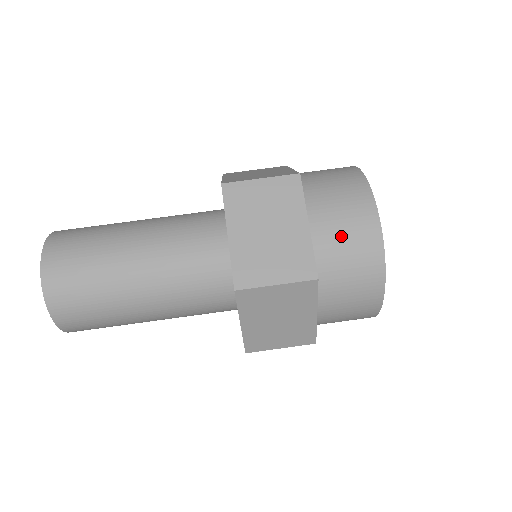
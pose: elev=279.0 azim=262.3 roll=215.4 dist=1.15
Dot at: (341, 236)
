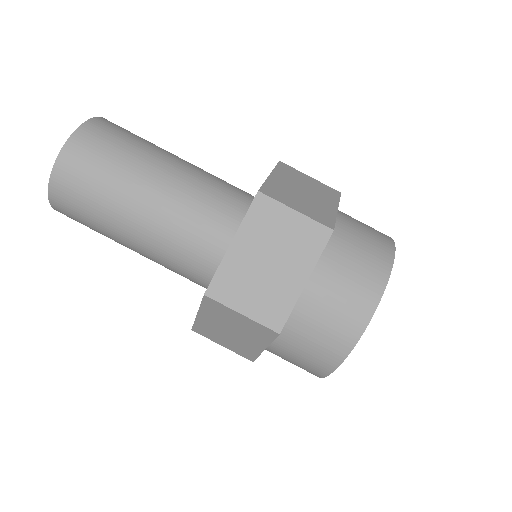
Dot at: (328, 309)
